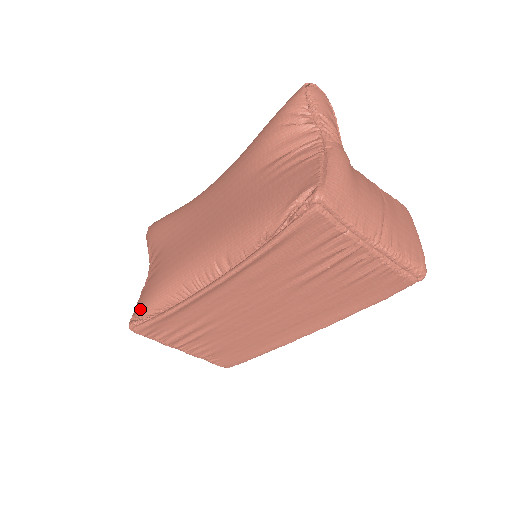
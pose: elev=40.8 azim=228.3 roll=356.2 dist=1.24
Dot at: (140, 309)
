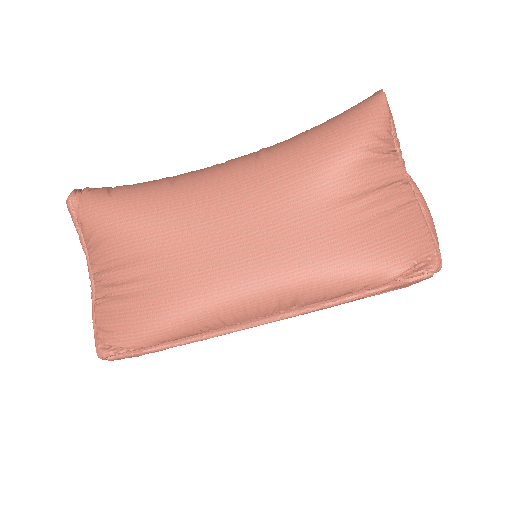
Dot at: (130, 339)
